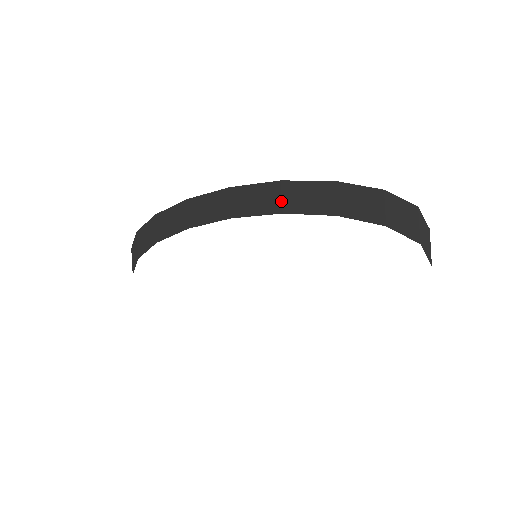
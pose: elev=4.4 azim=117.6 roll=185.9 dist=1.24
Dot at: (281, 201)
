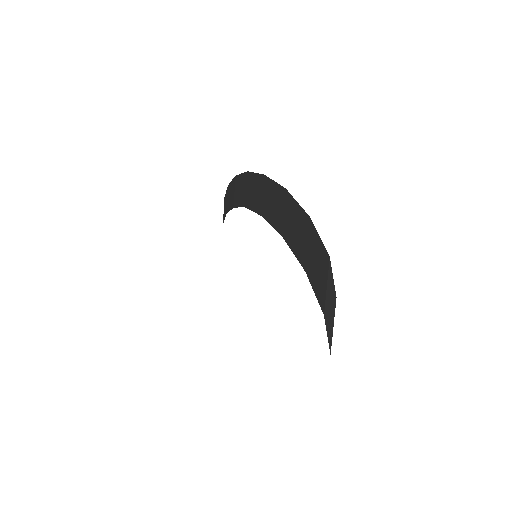
Dot at: (262, 200)
